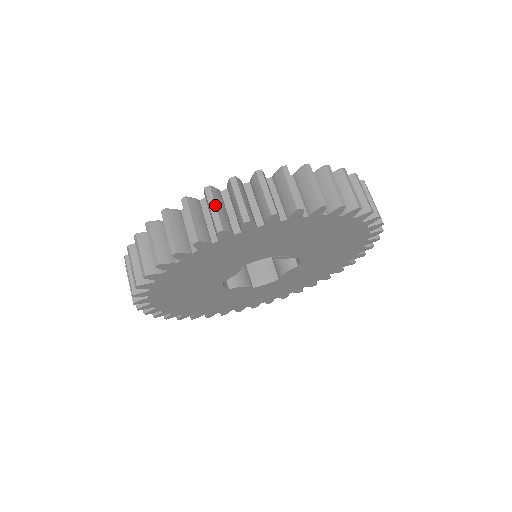
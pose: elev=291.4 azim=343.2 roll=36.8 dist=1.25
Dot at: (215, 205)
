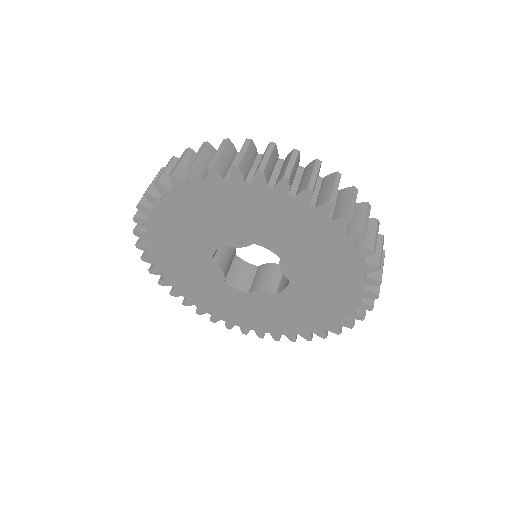
Dot at: occluded
